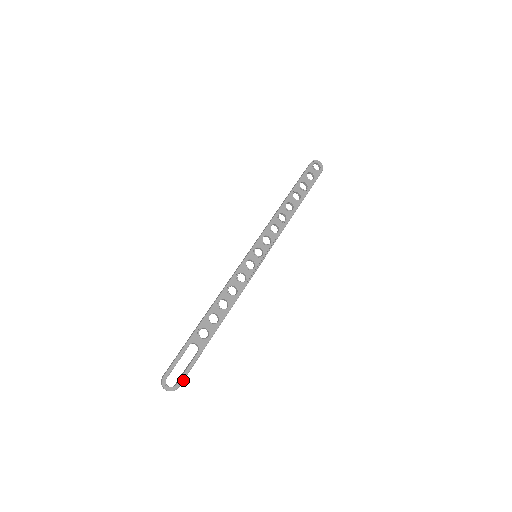
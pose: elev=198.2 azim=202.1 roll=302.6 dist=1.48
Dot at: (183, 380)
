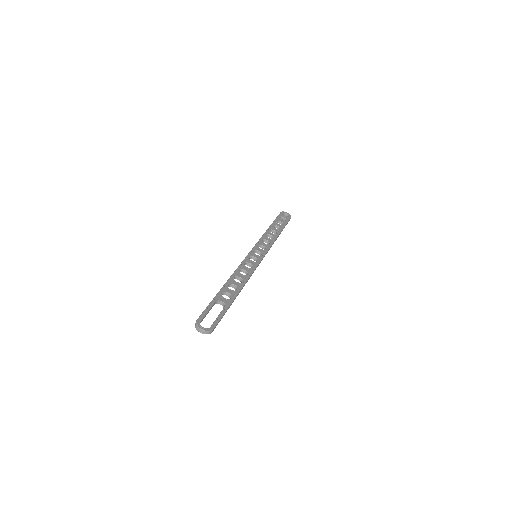
Dot at: (216, 325)
